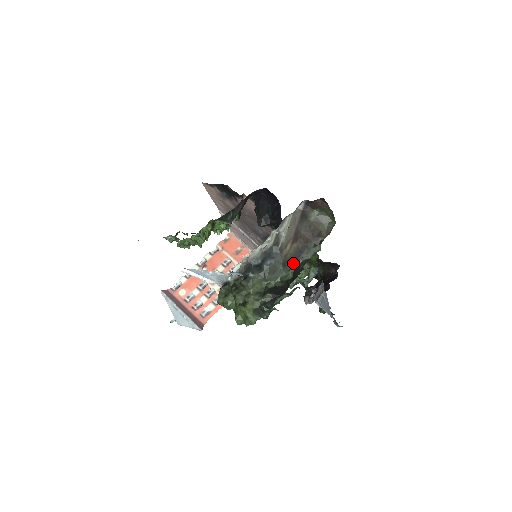
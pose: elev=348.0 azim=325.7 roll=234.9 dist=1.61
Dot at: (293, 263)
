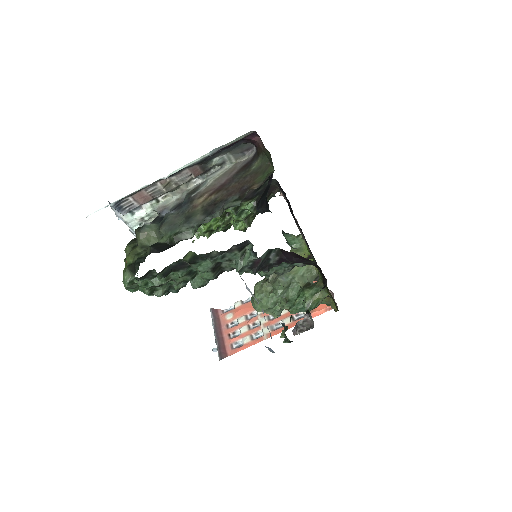
Dot at: (201, 219)
